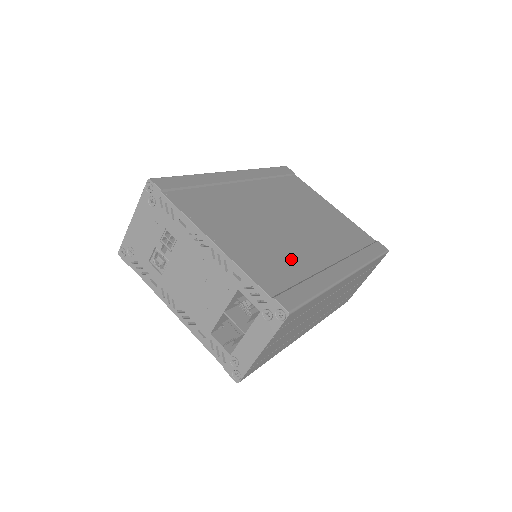
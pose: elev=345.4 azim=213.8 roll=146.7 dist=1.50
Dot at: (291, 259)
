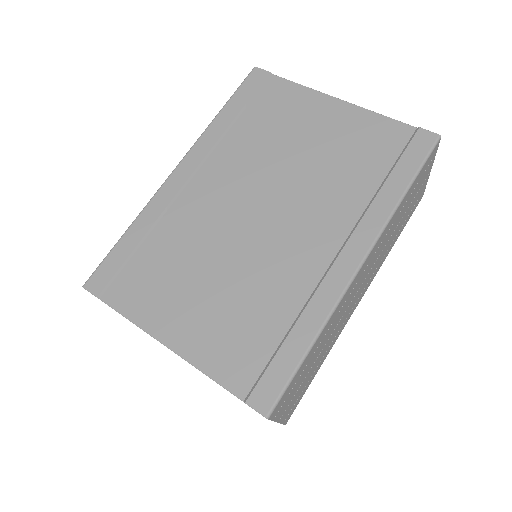
Dot at: (268, 299)
